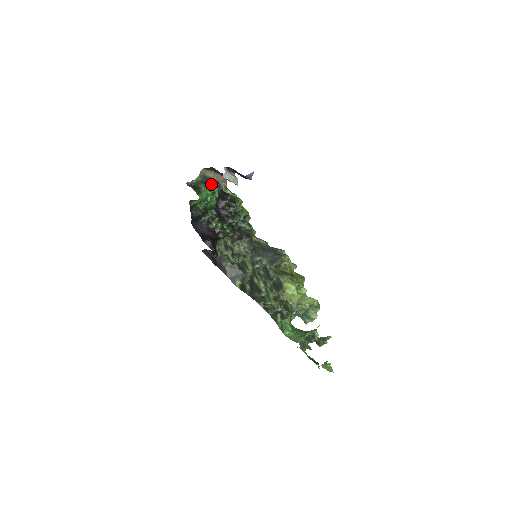
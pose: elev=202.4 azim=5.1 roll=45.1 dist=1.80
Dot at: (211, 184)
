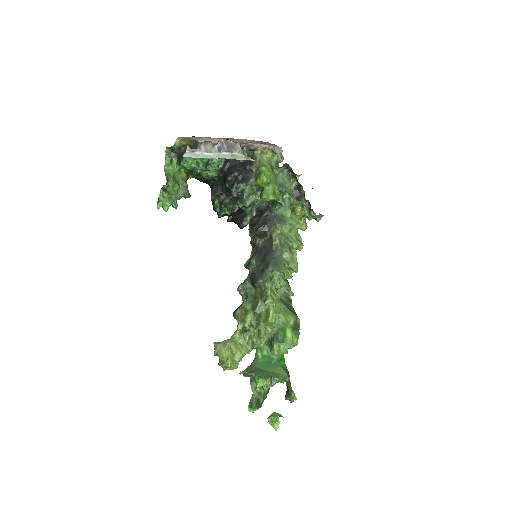
Dot at: occluded
